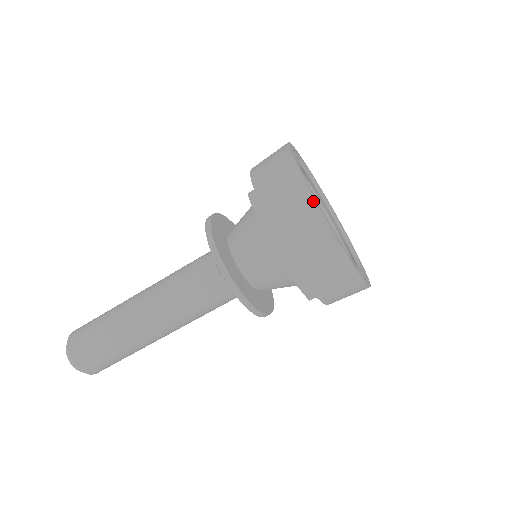
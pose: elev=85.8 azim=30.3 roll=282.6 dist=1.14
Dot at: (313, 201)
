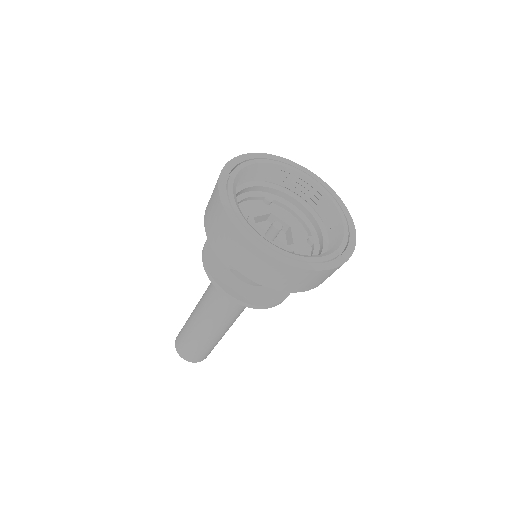
Dot at: (219, 175)
